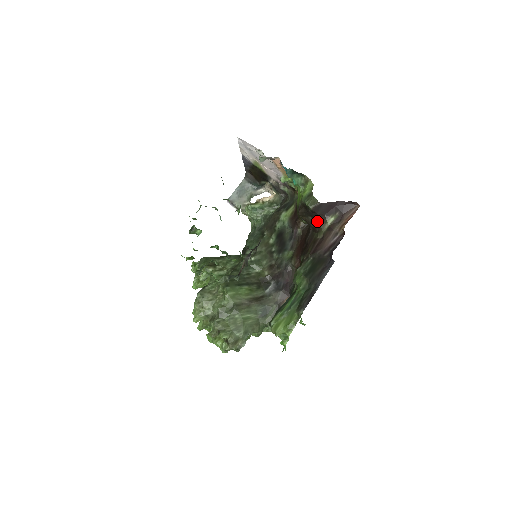
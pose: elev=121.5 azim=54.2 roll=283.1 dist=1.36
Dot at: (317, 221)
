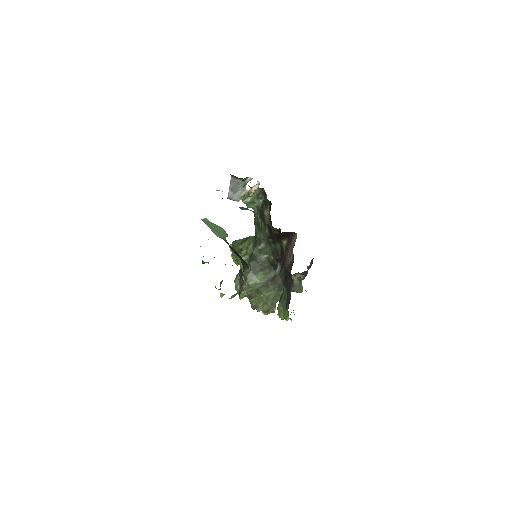
Dot at: occluded
